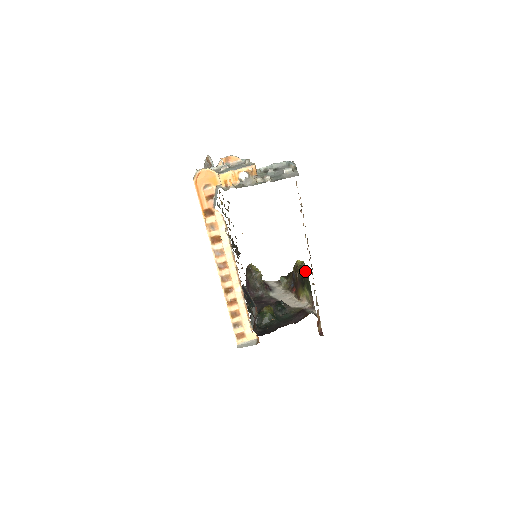
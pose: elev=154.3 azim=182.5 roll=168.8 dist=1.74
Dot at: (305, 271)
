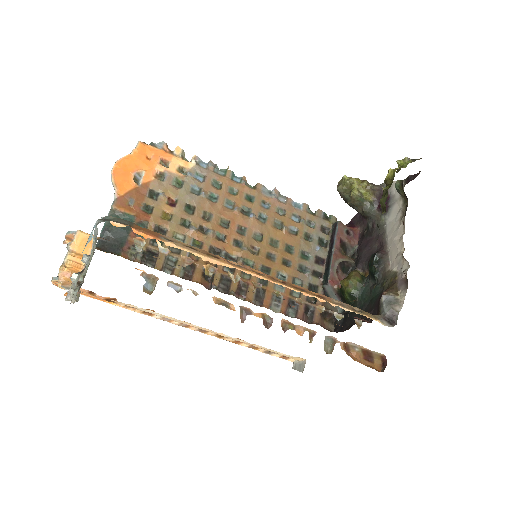
Dot at: occluded
